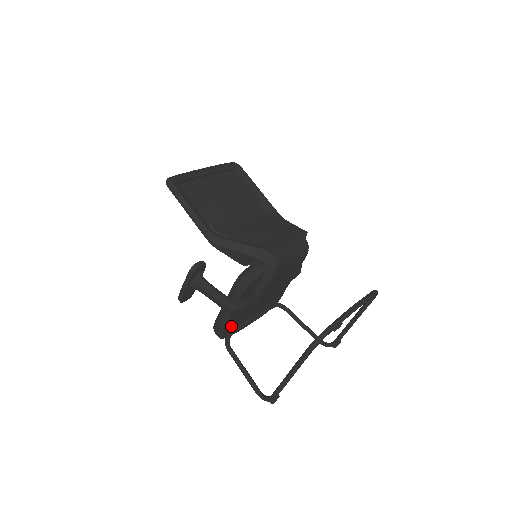
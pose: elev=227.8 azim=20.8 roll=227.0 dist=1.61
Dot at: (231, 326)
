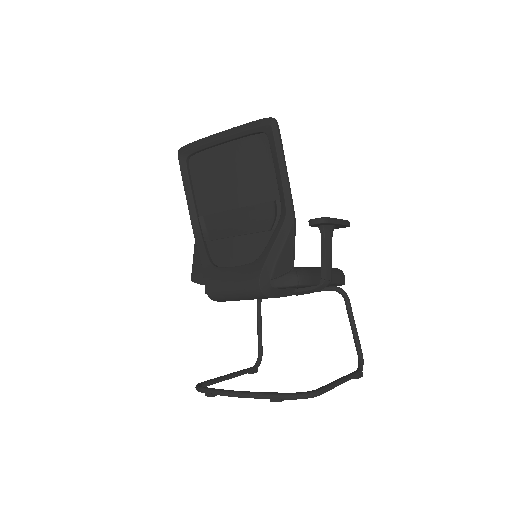
Dot at: occluded
